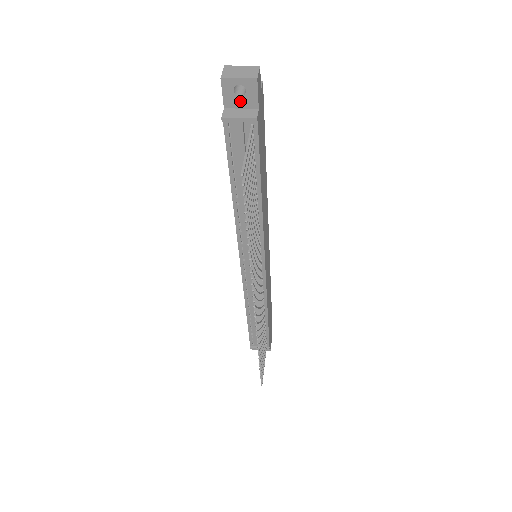
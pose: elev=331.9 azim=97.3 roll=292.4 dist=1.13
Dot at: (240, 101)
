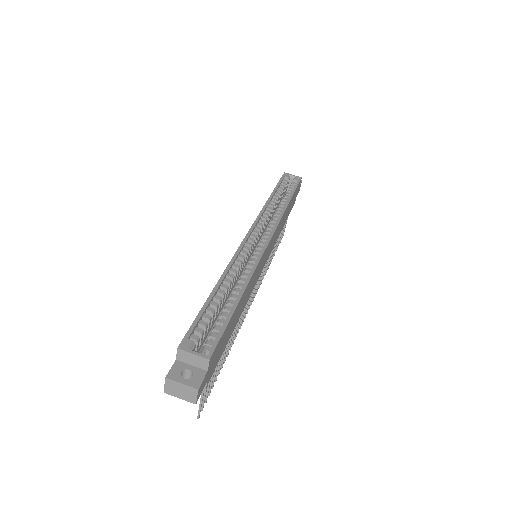
Dot at: occluded
